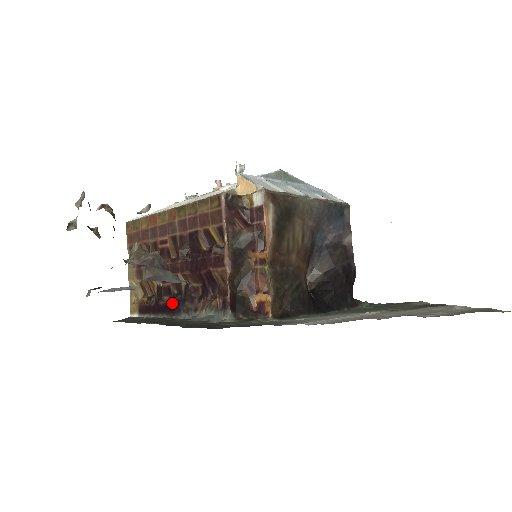
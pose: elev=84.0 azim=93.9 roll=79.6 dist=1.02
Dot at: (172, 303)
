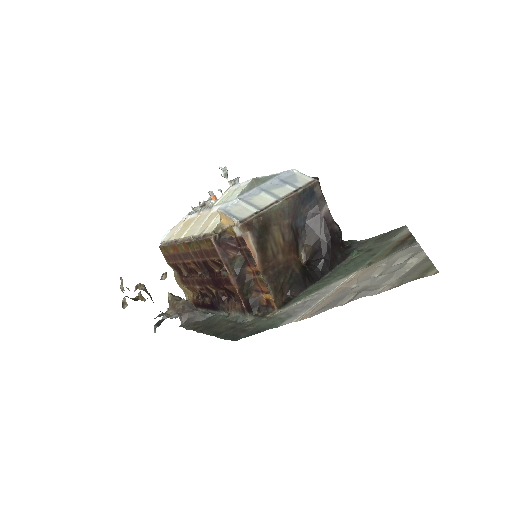
Dot at: (212, 304)
